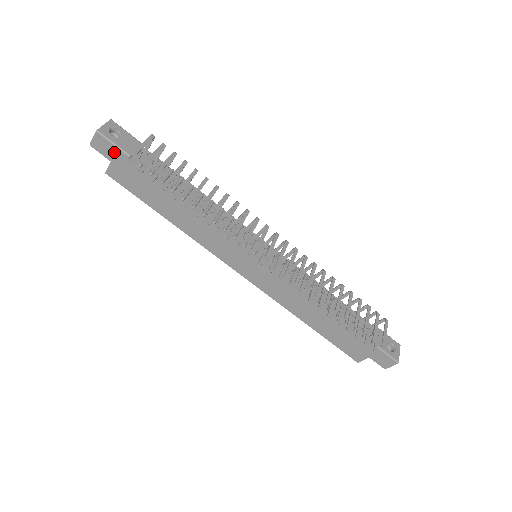
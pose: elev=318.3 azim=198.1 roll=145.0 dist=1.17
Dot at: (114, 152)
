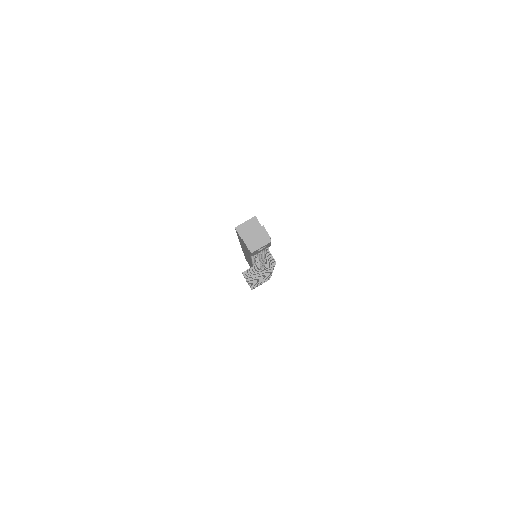
Dot at: occluded
